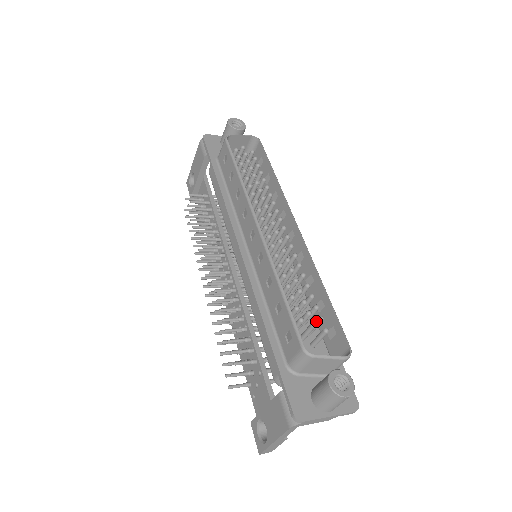
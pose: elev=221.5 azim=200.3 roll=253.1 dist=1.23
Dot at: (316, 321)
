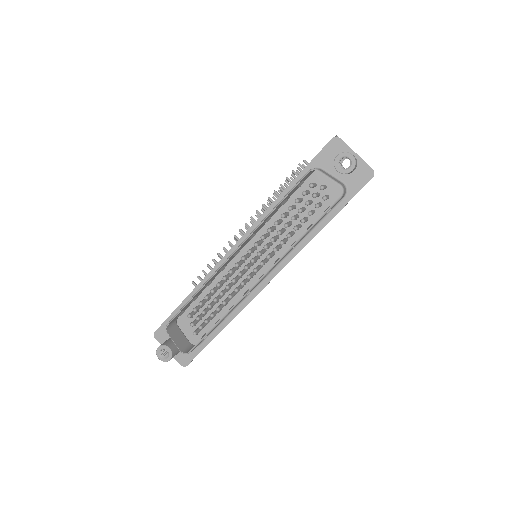
Dot at: (200, 325)
